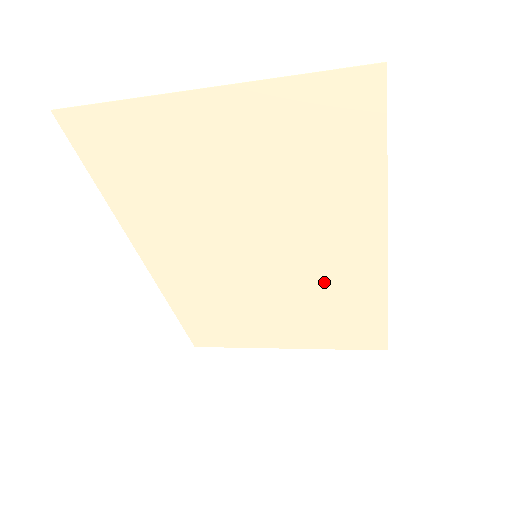
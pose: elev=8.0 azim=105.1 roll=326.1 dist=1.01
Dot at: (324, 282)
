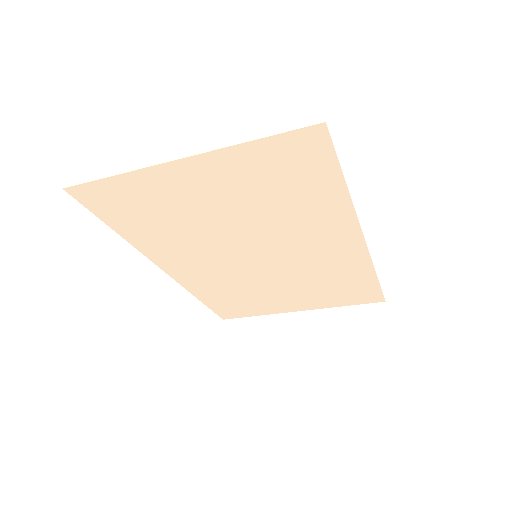
Dot at: (318, 265)
